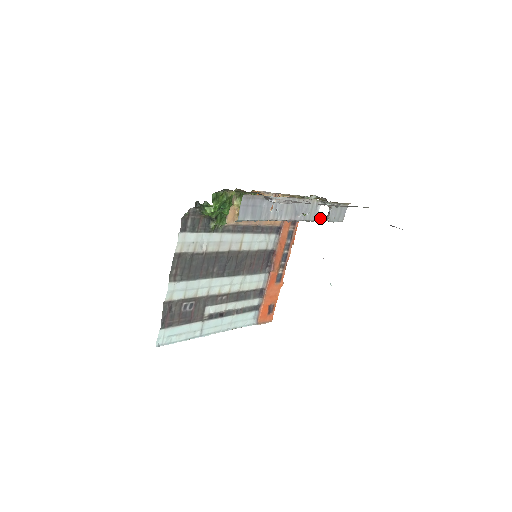
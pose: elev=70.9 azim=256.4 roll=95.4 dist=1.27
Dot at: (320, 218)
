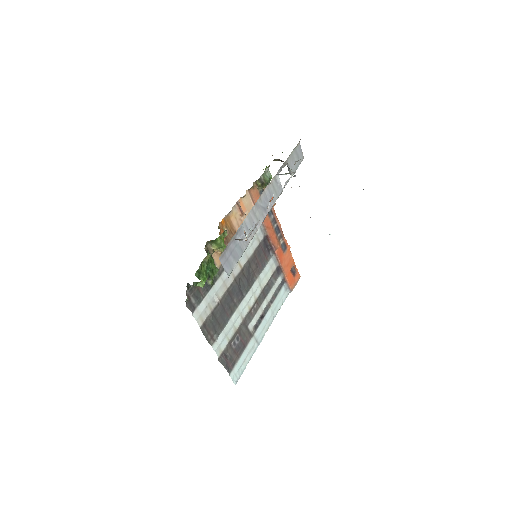
Dot at: (285, 183)
